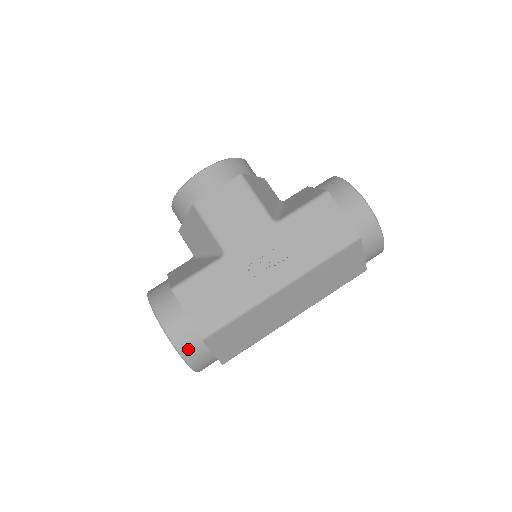
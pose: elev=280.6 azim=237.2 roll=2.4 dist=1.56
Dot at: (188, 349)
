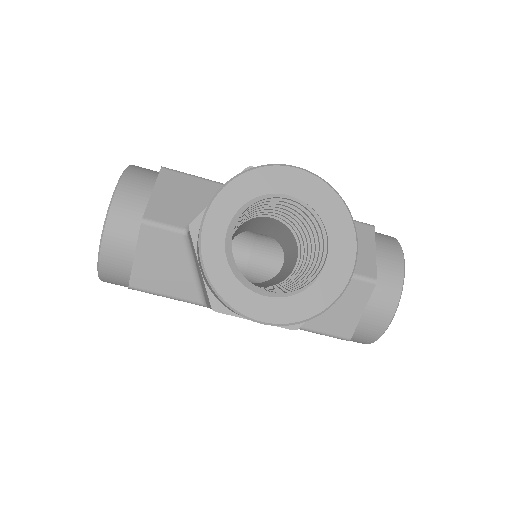
Dot at: occluded
